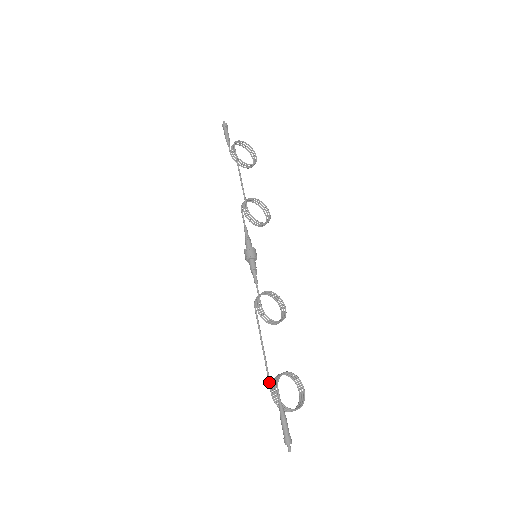
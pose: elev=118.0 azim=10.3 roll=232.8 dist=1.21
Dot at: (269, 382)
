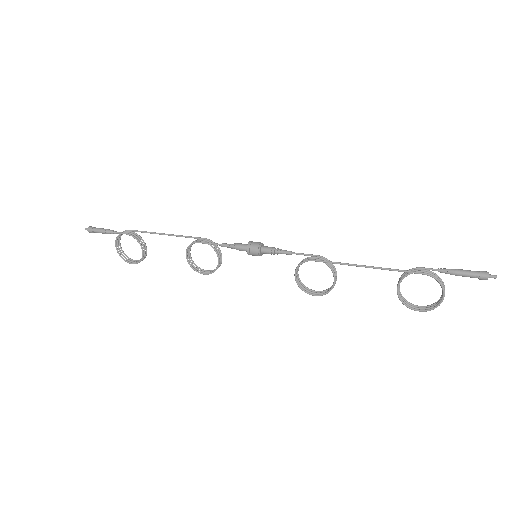
Dot at: (409, 270)
